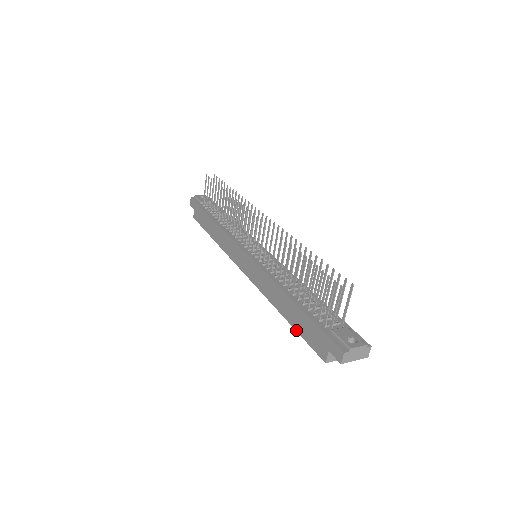
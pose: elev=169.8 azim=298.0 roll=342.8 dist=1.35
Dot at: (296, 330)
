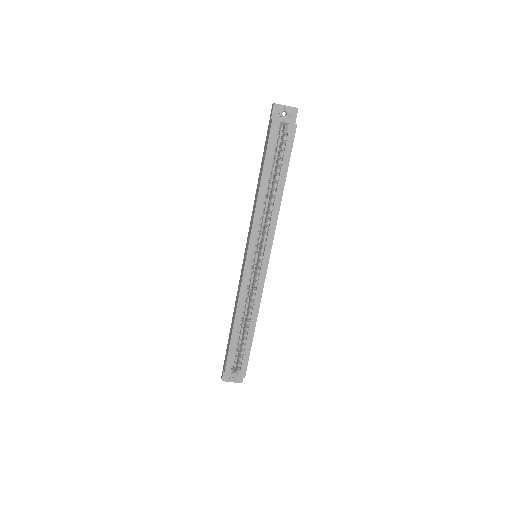
Dot at: (264, 162)
